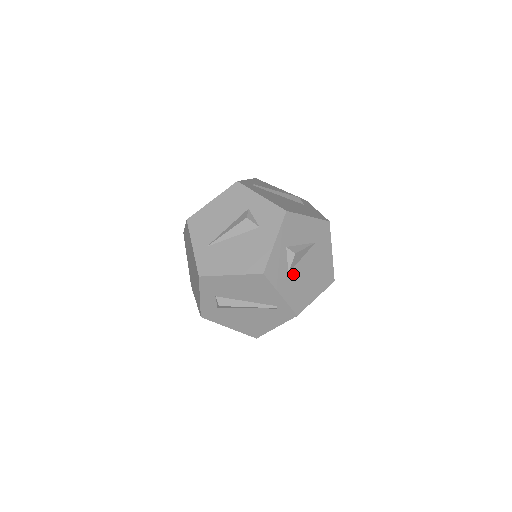
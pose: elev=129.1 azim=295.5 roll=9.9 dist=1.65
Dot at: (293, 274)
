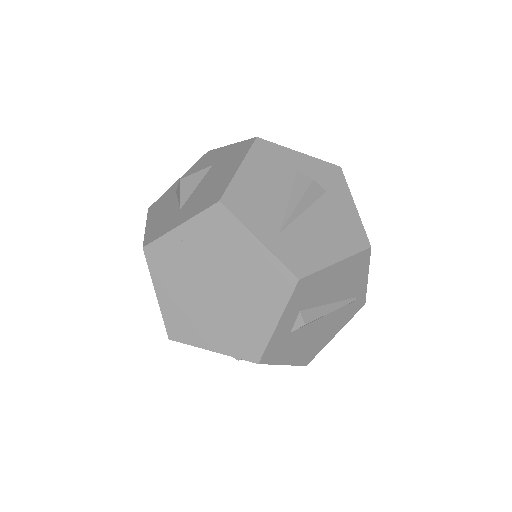
Dot at: occluded
